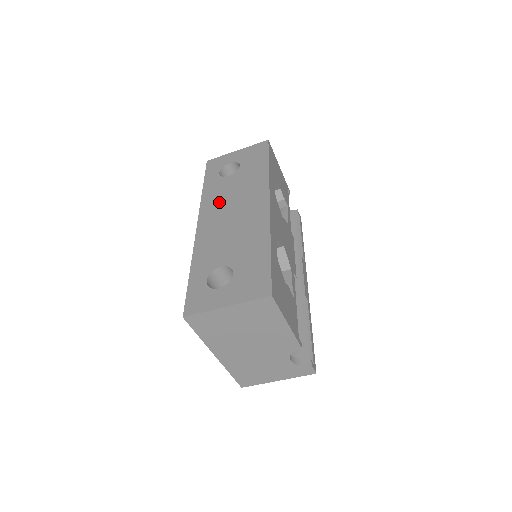
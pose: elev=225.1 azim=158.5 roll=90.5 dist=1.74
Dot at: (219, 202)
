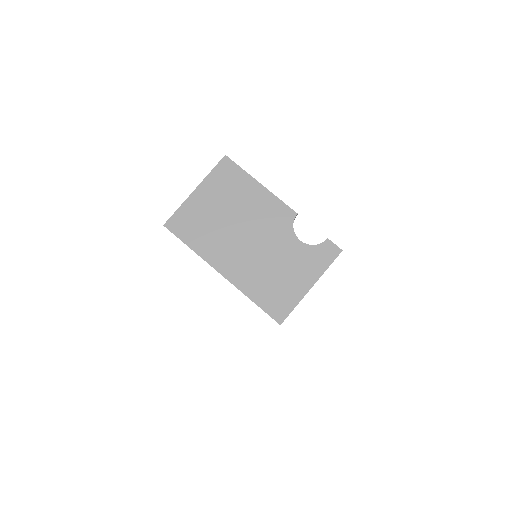
Dot at: occluded
